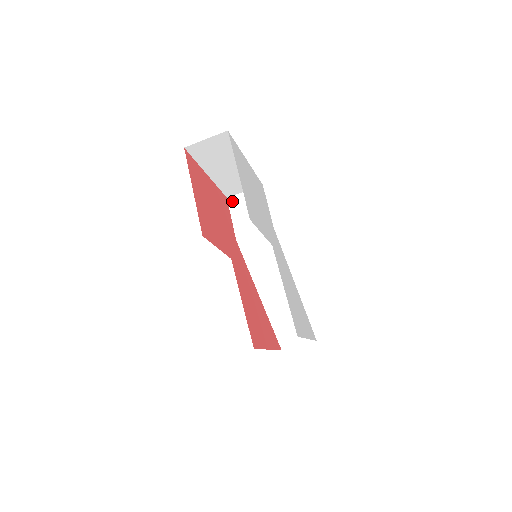
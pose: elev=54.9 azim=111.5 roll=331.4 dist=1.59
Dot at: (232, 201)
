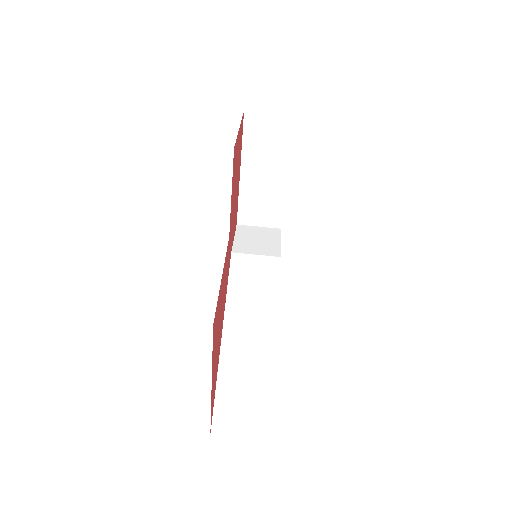
Dot at: (241, 228)
